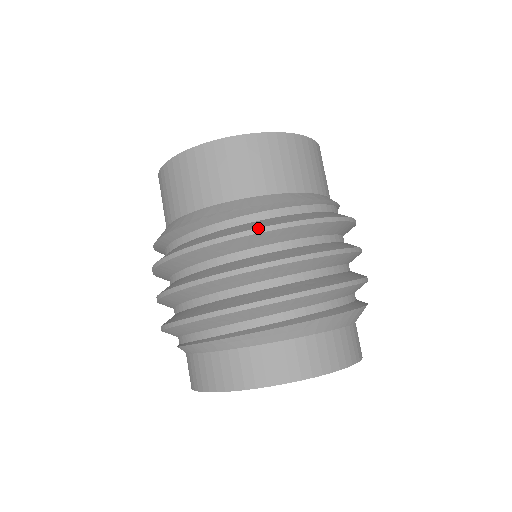
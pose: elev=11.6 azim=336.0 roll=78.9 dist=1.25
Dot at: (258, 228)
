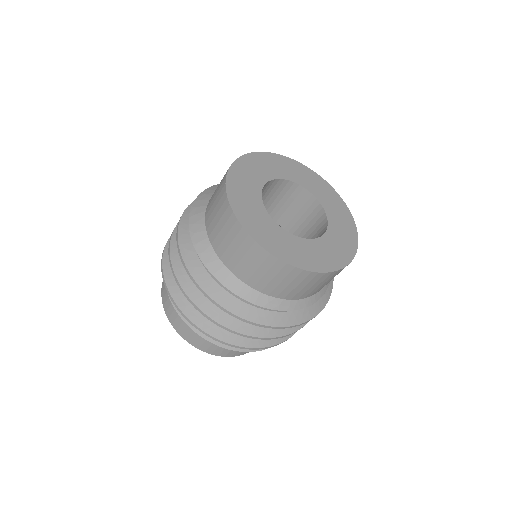
Dot at: (213, 300)
